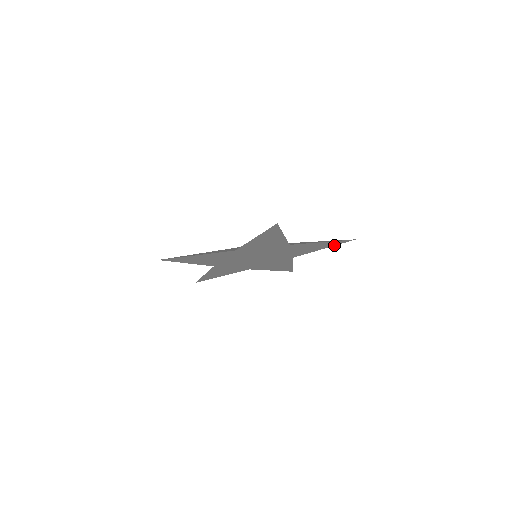
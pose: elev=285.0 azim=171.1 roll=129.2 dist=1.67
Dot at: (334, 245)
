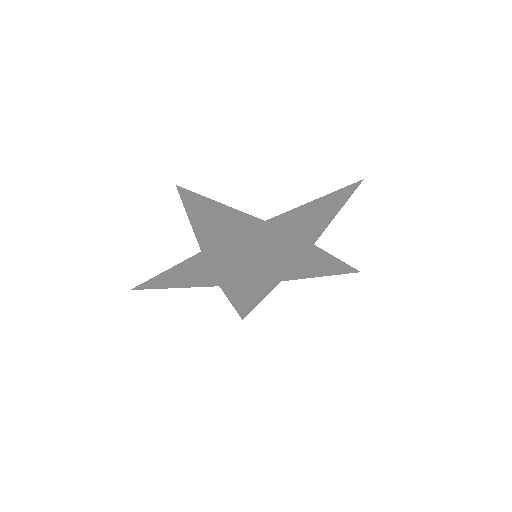
Dot at: (335, 274)
